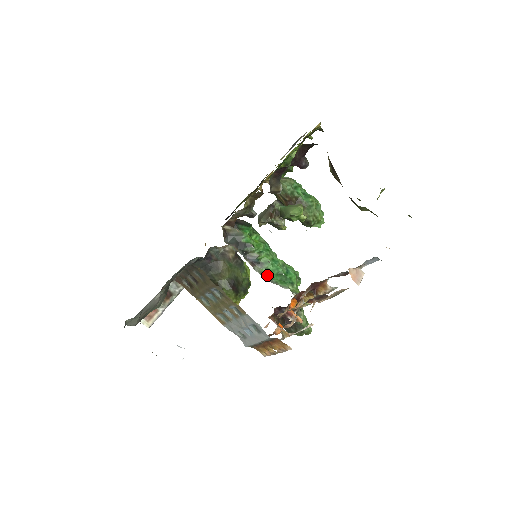
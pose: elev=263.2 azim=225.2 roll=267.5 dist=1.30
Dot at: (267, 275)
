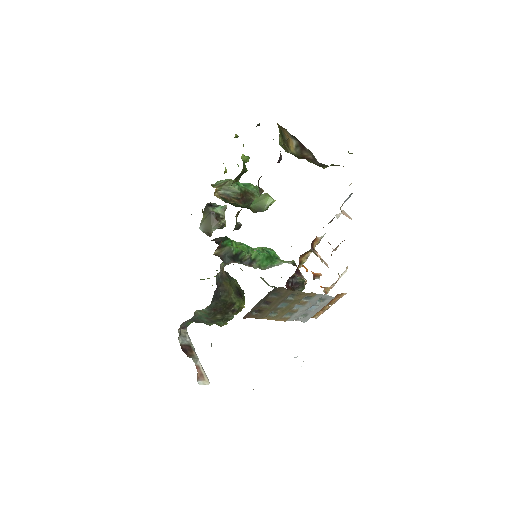
Dot at: (262, 265)
